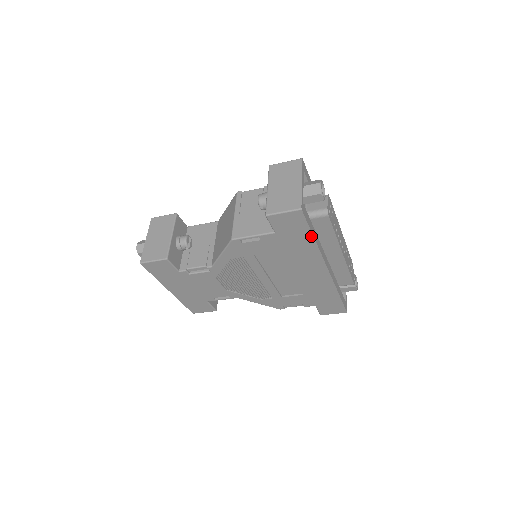
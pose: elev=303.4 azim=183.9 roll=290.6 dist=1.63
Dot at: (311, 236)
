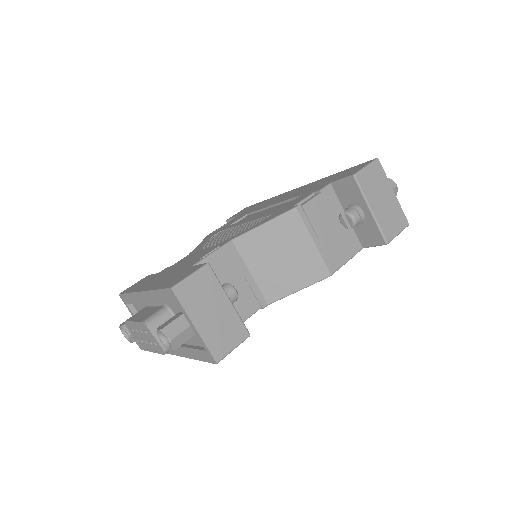
Dot at: occluded
